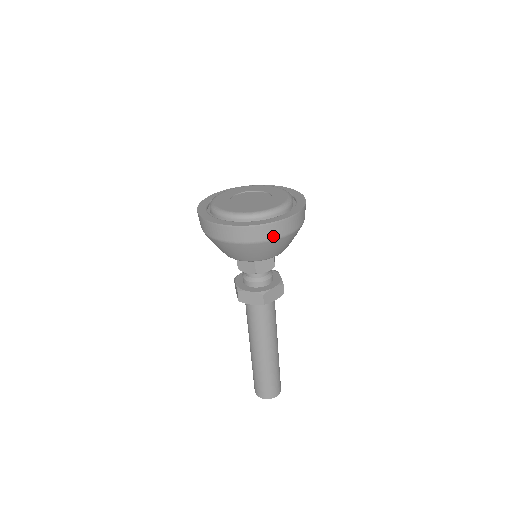
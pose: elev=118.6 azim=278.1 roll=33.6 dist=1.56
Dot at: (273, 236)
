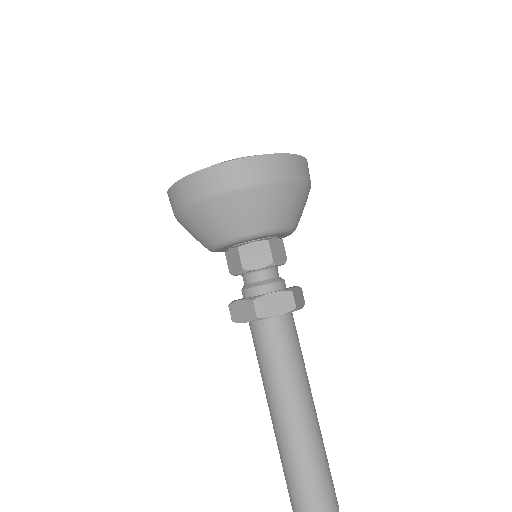
Dot at: (299, 175)
